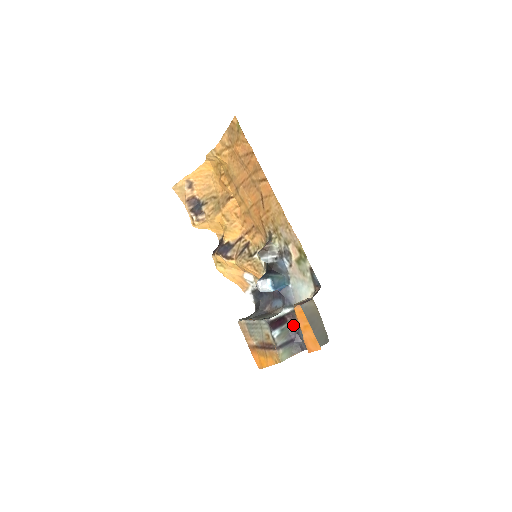
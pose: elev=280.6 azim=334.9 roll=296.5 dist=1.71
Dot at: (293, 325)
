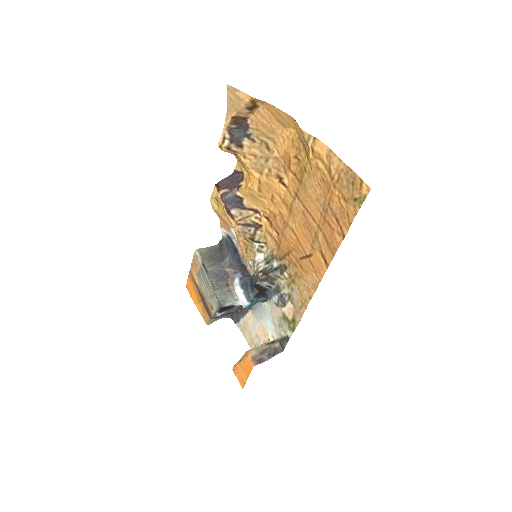
Dot at: (239, 308)
